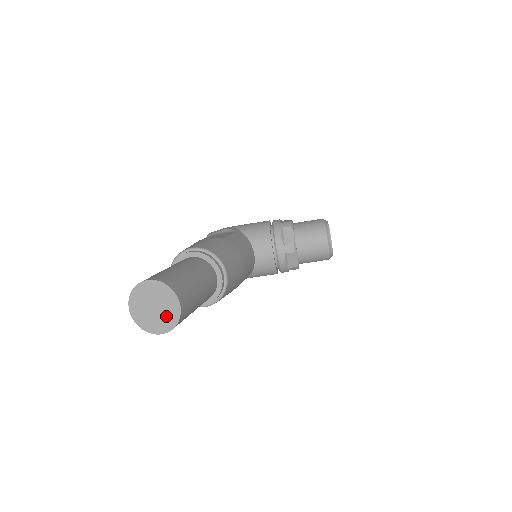
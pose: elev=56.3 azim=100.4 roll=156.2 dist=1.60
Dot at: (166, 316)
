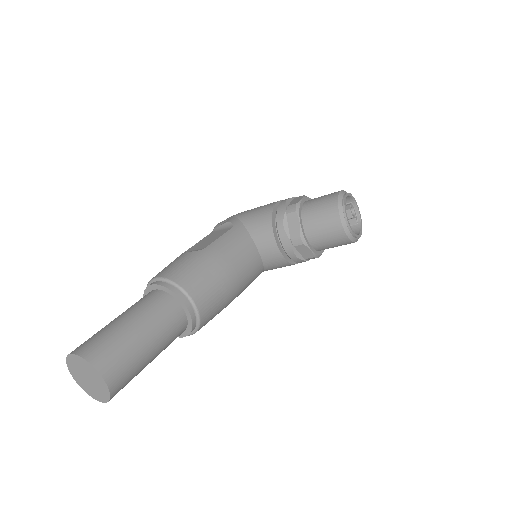
Dot at: (99, 388)
